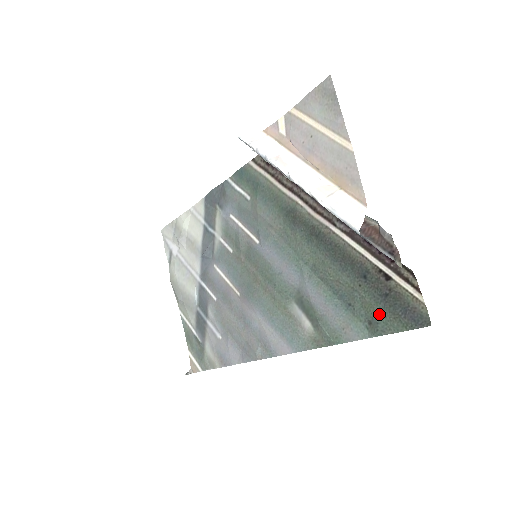
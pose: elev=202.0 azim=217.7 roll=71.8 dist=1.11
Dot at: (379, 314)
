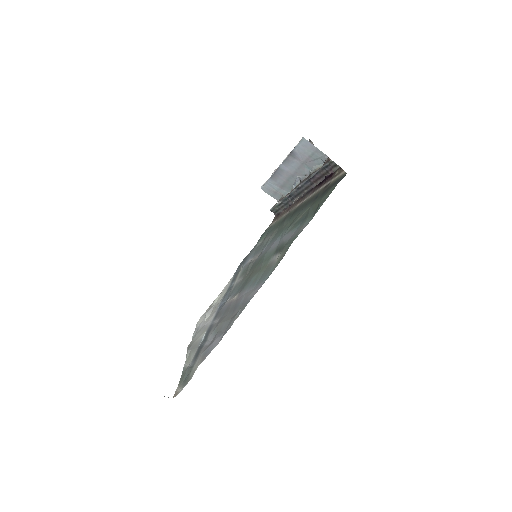
Dot at: (321, 201)
